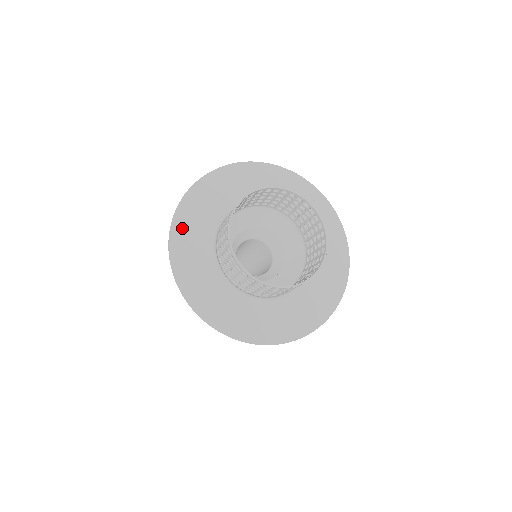
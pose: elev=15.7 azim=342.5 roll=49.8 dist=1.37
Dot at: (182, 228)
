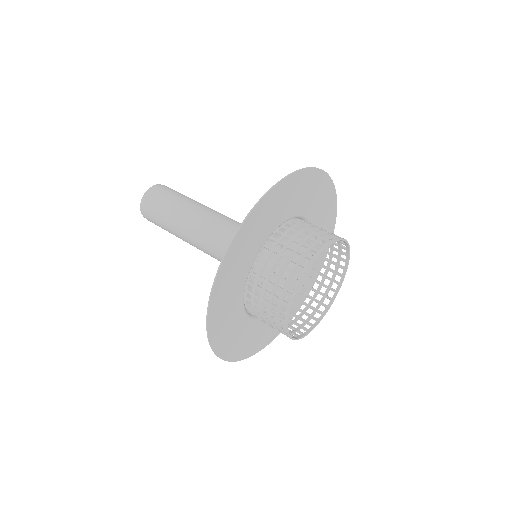
Dot at: (239, 351)
